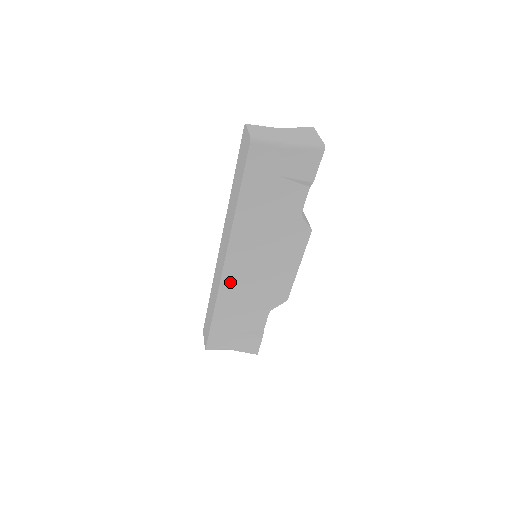
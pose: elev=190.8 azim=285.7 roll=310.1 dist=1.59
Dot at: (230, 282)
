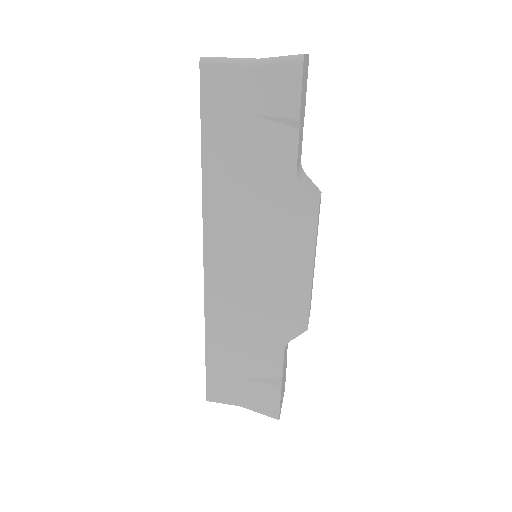
Dot at: (218, 290)
